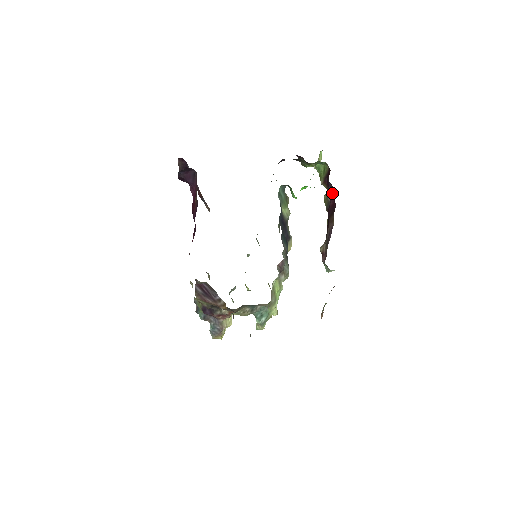
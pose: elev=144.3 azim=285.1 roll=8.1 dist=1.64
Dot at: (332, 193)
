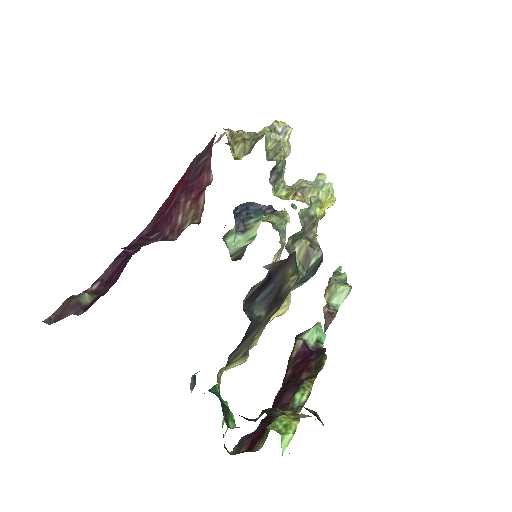
Dot at: (260, 423)
